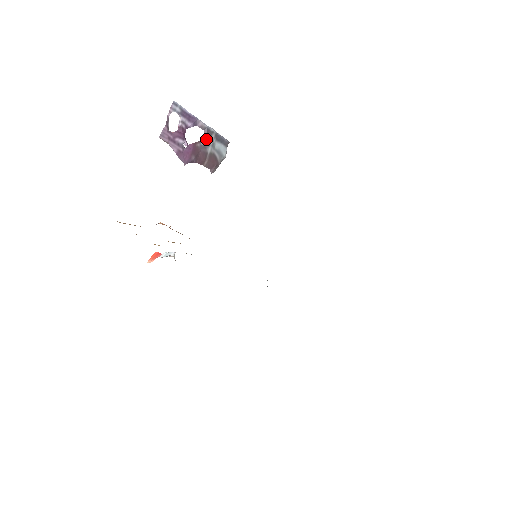
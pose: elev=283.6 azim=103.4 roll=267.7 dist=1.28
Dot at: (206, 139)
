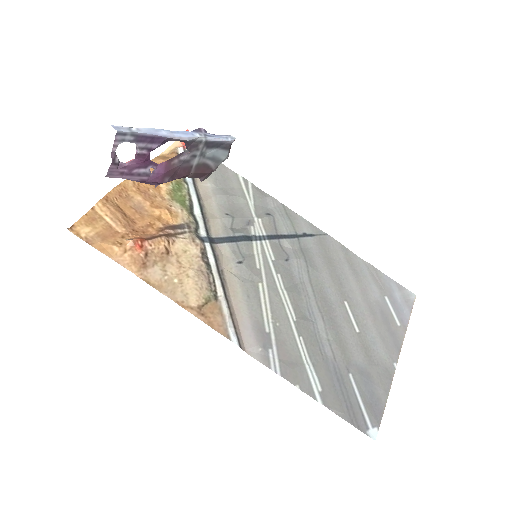
Dot at: (188, 152)
